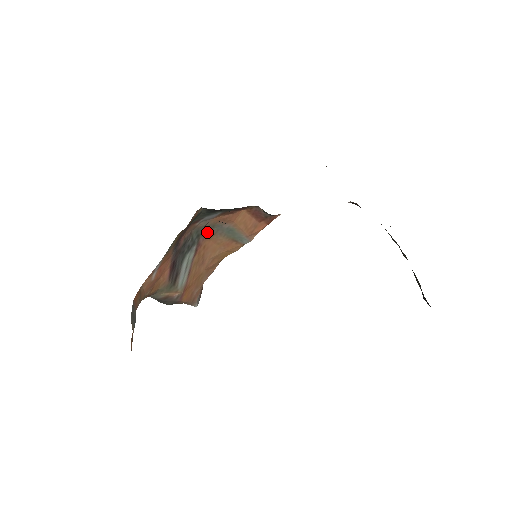
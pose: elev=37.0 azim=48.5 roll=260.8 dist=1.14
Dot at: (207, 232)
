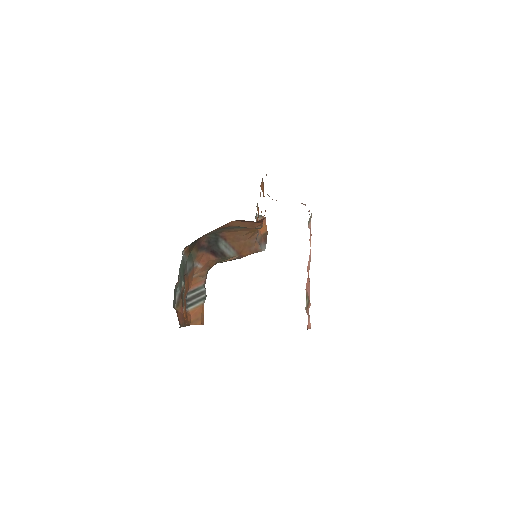
Dot at: (221, 231)
